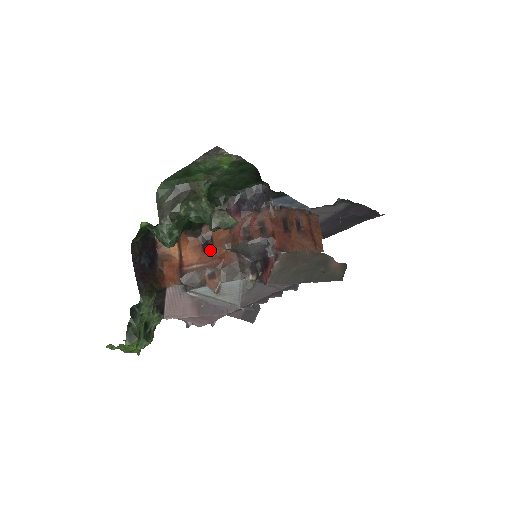
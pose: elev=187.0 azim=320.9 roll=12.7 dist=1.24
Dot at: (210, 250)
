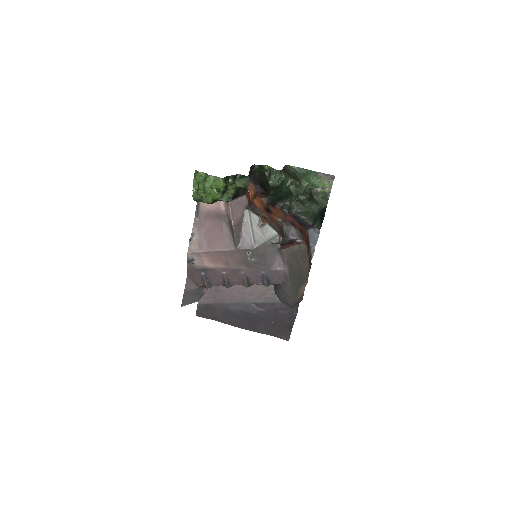
Dot at: (269, 213)
